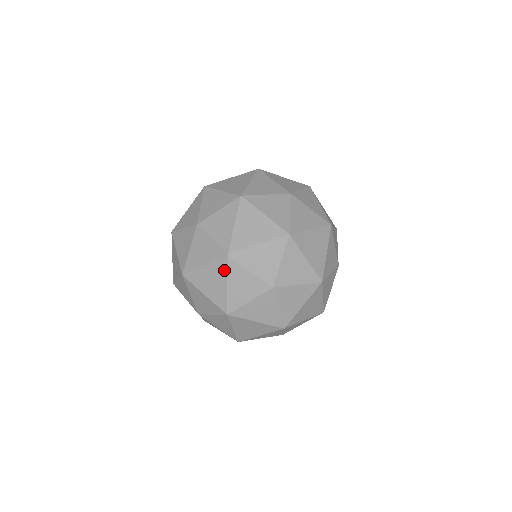
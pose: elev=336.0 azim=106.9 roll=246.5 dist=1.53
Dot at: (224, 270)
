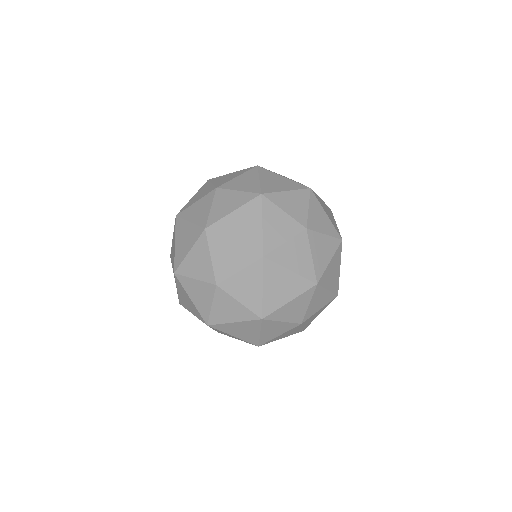
Dot at: (257, 326)
